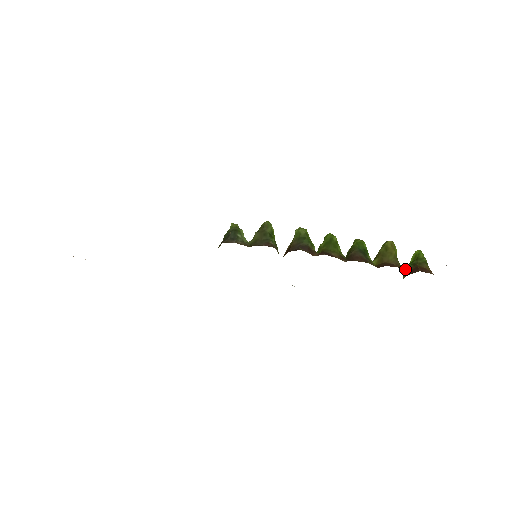
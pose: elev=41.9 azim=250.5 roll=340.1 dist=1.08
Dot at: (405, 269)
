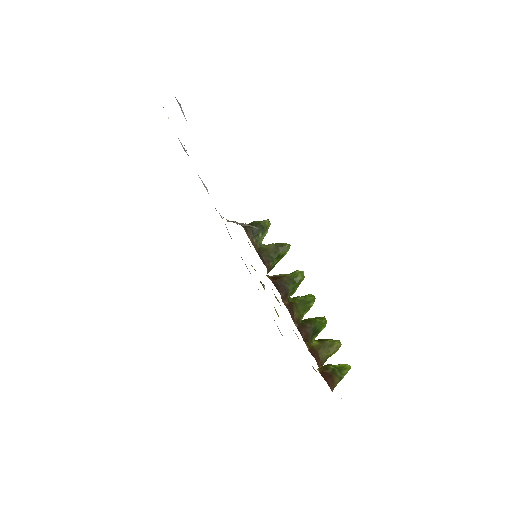
Dot at: (326, 366)
